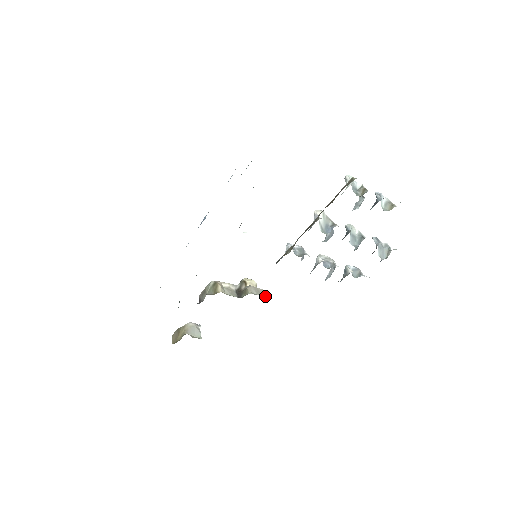
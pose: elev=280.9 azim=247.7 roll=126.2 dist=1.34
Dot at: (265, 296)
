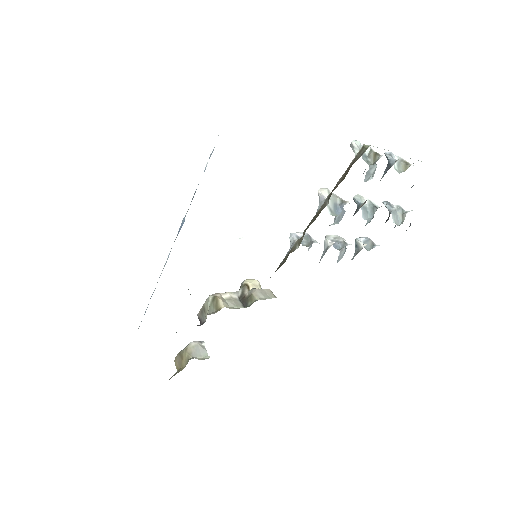
Dot at: (274, 297)
